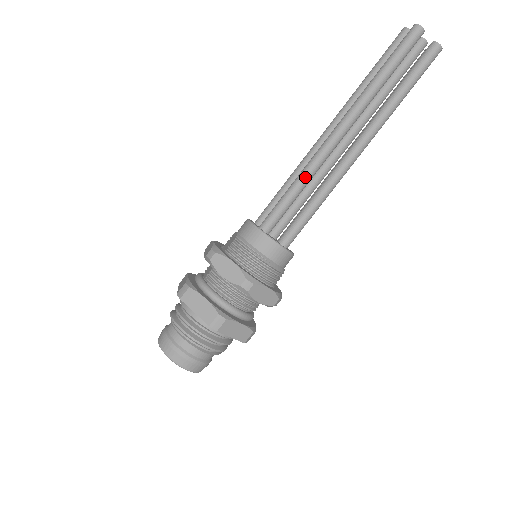
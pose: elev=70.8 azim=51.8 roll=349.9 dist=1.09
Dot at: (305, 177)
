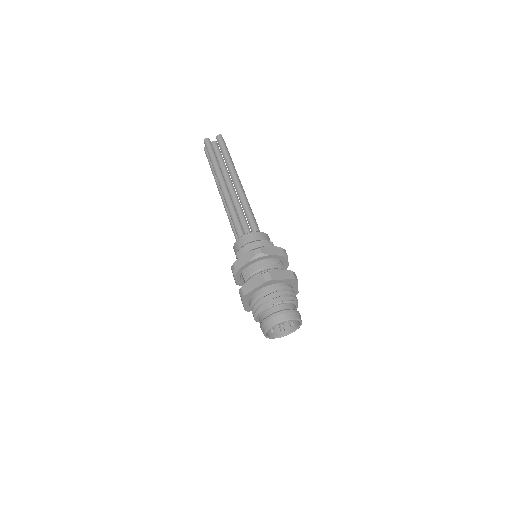
Dot at: (231, 209)
